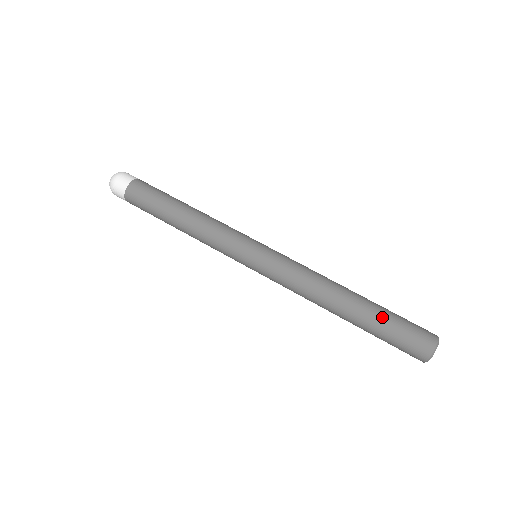
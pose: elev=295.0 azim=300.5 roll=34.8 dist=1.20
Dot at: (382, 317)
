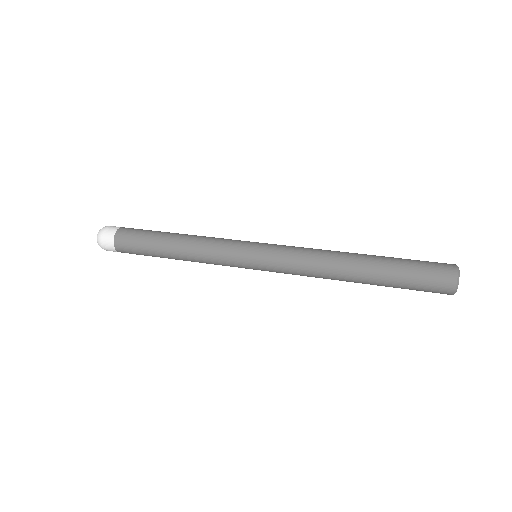
Dot at: (396, 263)
